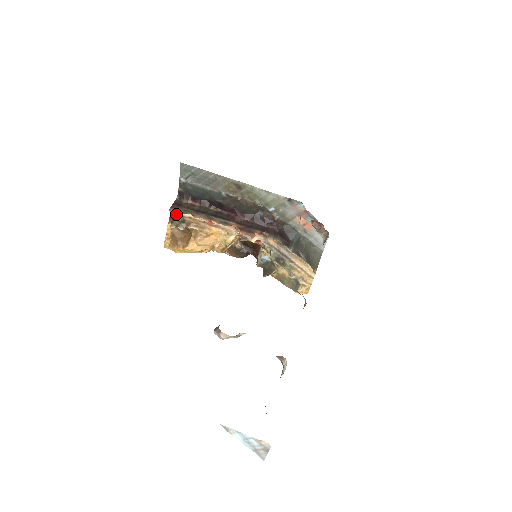
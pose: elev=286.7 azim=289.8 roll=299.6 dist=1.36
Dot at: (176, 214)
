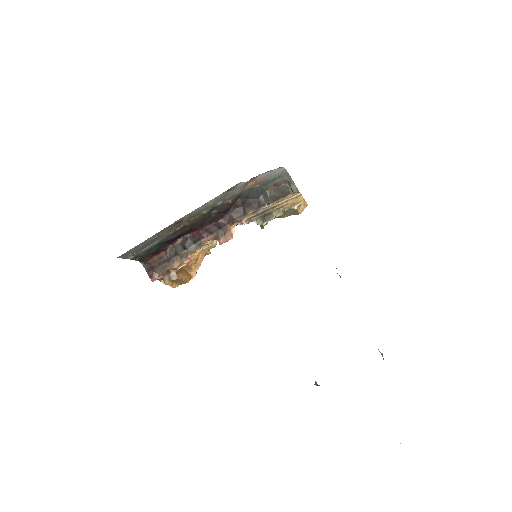
Dot at: occluded
